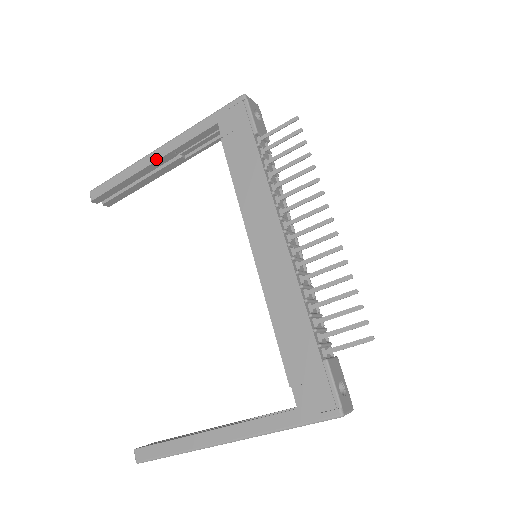
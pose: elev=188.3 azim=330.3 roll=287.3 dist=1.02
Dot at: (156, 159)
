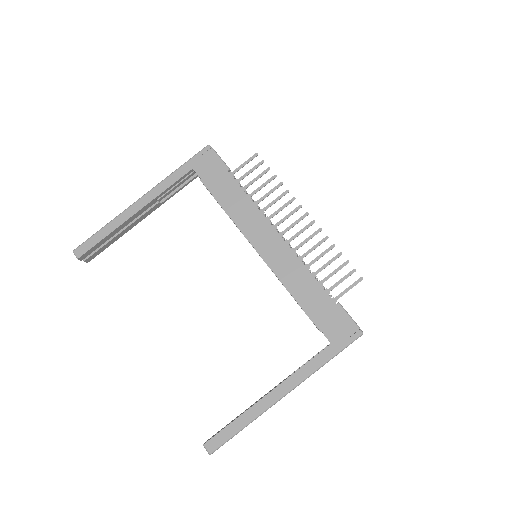
Dot at: (141, 207)
